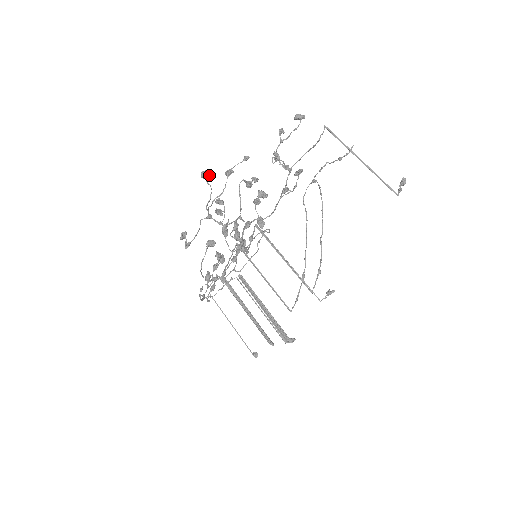
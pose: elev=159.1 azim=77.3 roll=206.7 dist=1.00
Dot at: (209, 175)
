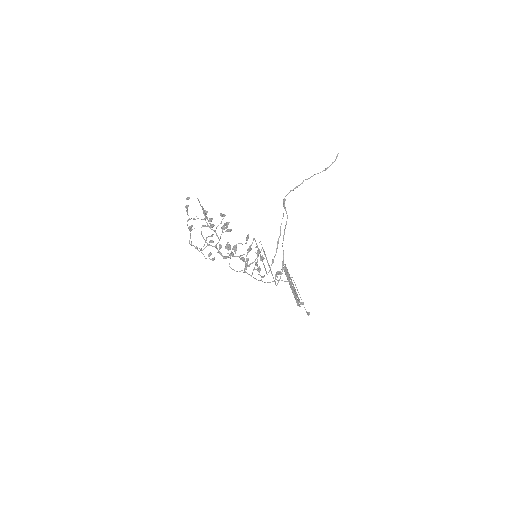
Dot at: (191, 229)
